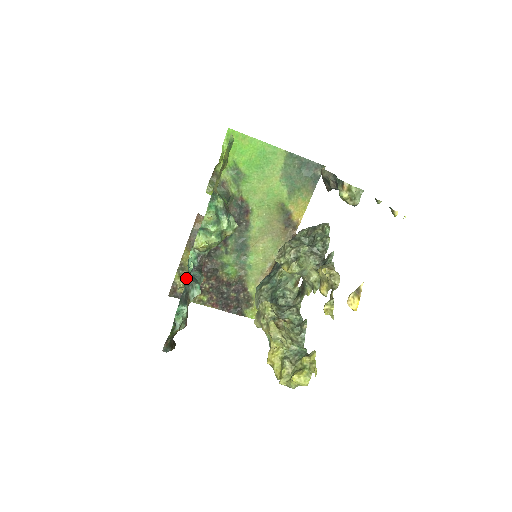
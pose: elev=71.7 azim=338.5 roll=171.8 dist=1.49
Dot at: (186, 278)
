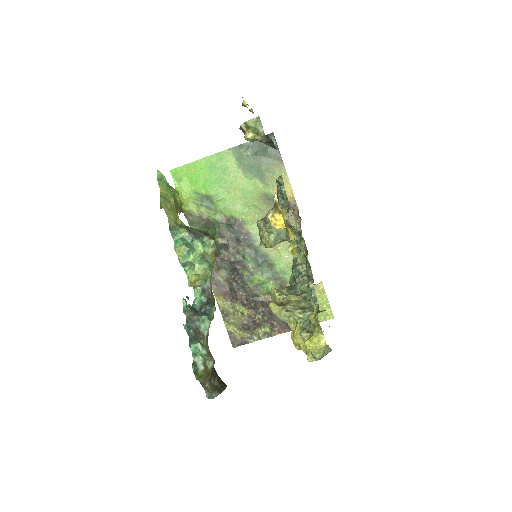
Dot at: (186, 317)
